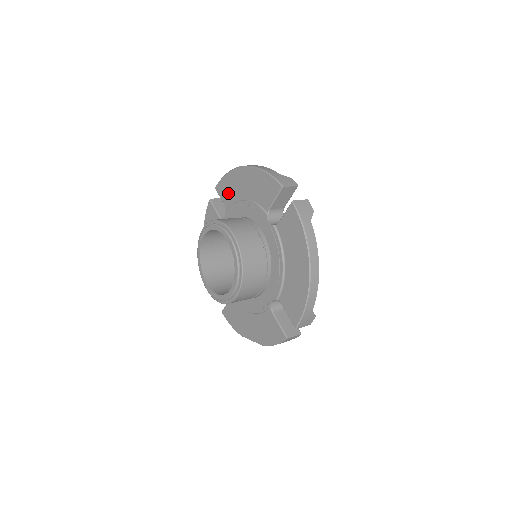
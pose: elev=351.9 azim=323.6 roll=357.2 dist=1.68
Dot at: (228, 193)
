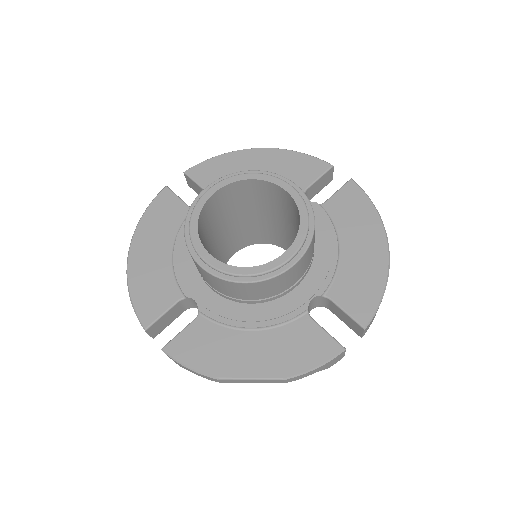
Dot at: (217, 176)
